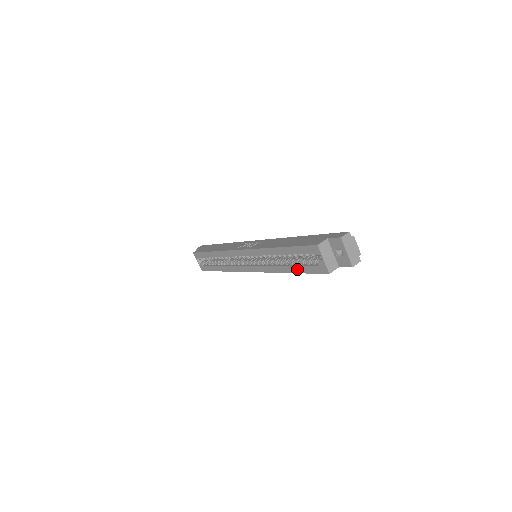
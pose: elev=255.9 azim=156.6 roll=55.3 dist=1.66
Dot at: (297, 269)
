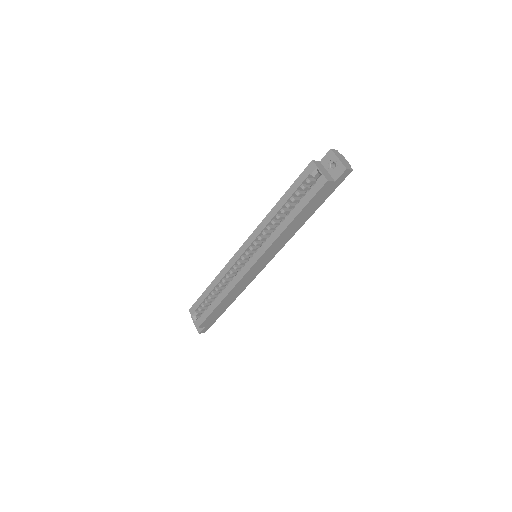
Dot at: (298, 208)
